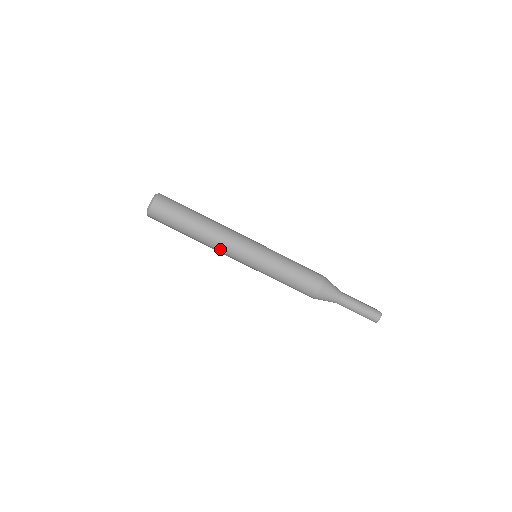
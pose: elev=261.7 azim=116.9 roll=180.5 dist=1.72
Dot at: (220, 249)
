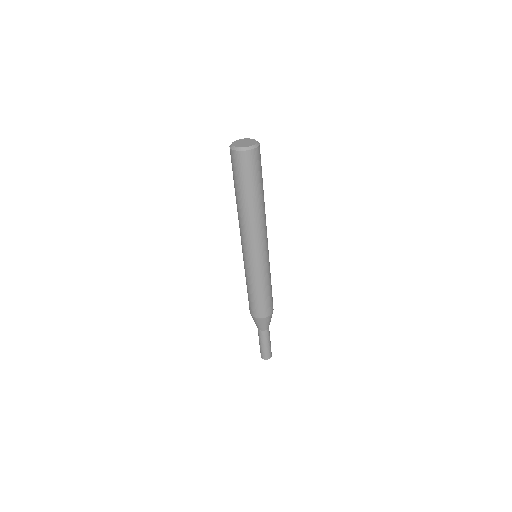
Dot at: occluded
